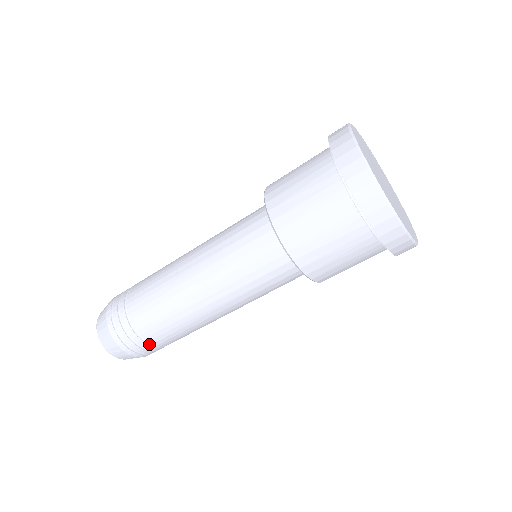
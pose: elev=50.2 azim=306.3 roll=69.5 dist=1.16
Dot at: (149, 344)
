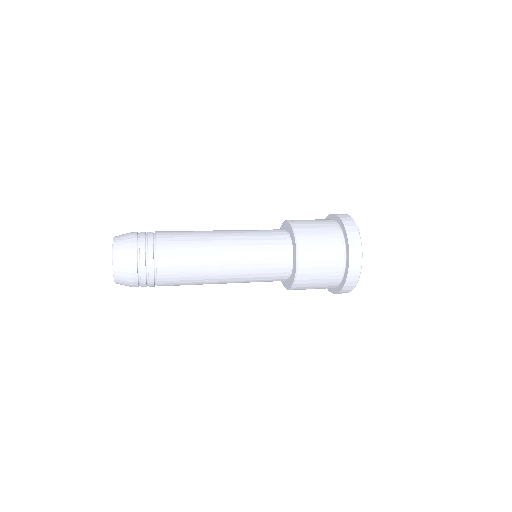
Dot at: occluded
